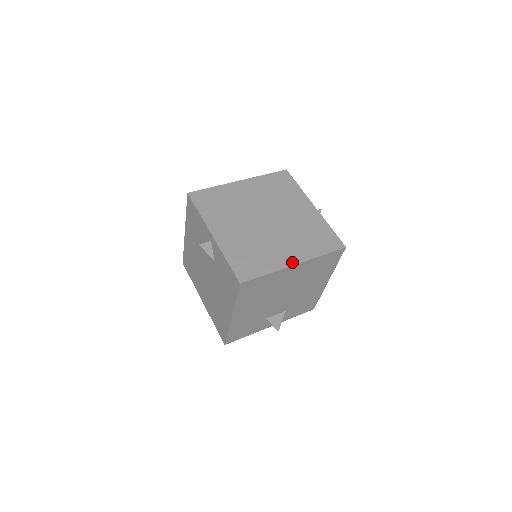
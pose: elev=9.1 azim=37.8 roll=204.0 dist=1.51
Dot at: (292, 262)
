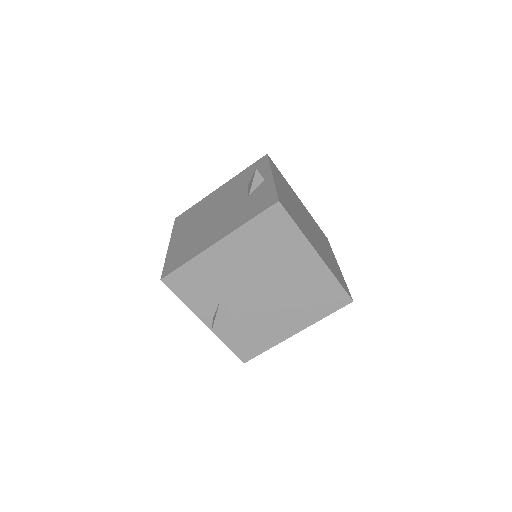
Dot at: (317, 250)
